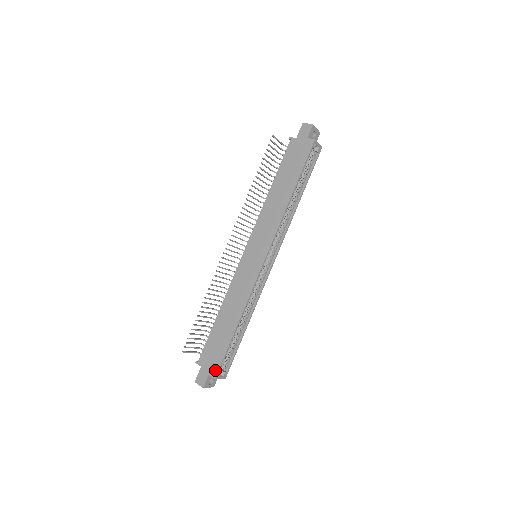
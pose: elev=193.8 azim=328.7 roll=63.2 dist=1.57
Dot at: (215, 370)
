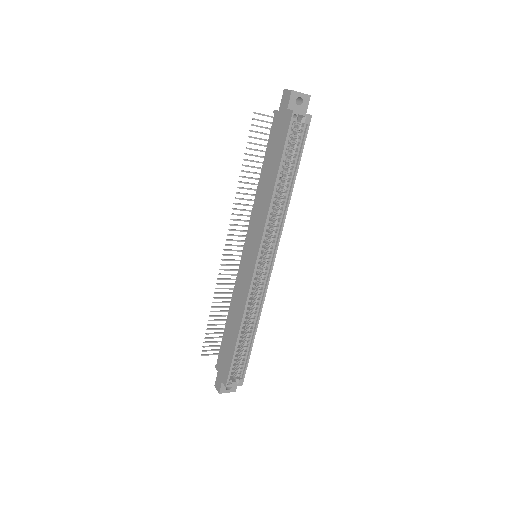
Dot at: (225, 378)
